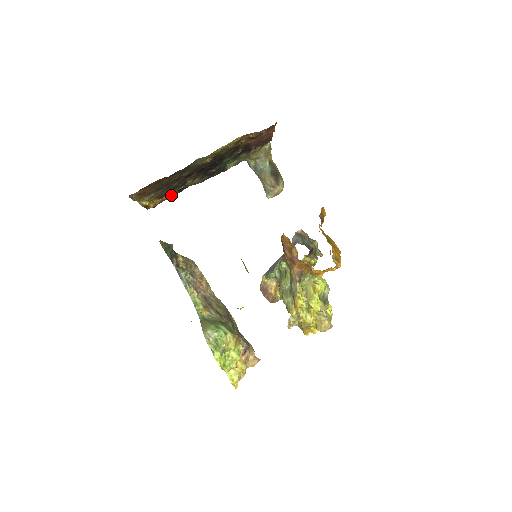
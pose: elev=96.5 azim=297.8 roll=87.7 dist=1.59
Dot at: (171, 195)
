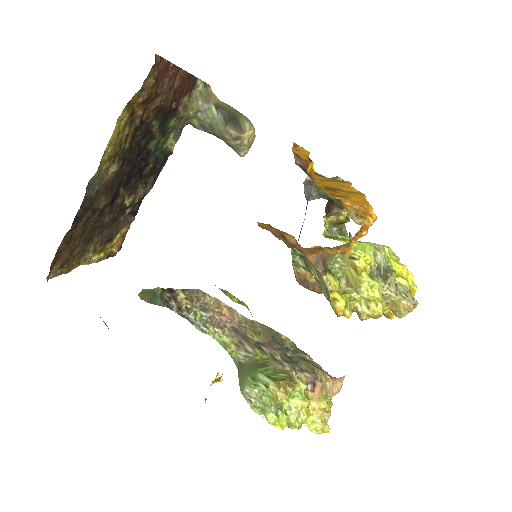
Dot at: (127, 225)
